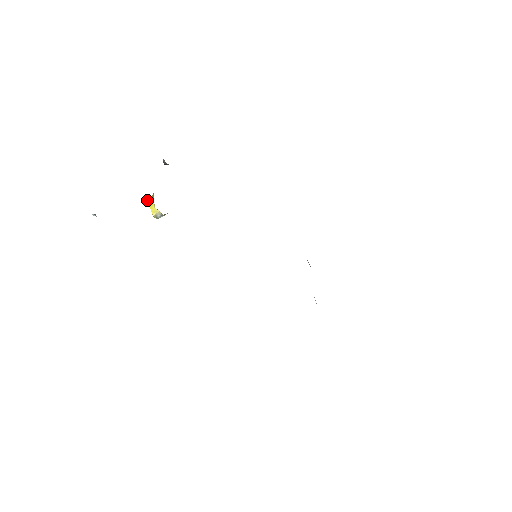
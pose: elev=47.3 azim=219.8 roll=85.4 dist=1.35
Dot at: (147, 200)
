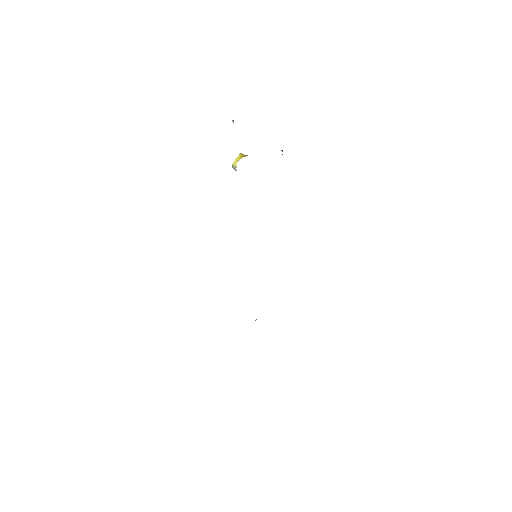
Dot at: (241, 154)
